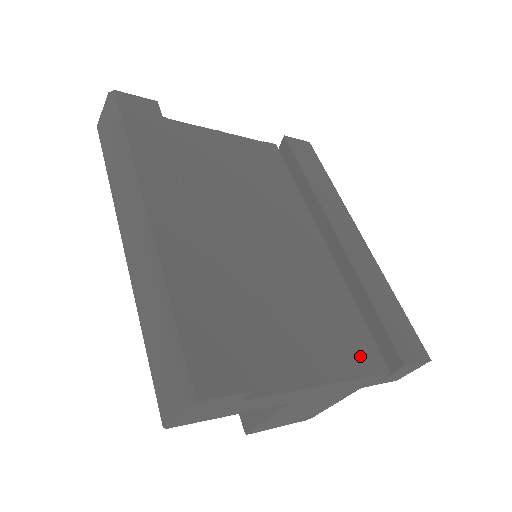
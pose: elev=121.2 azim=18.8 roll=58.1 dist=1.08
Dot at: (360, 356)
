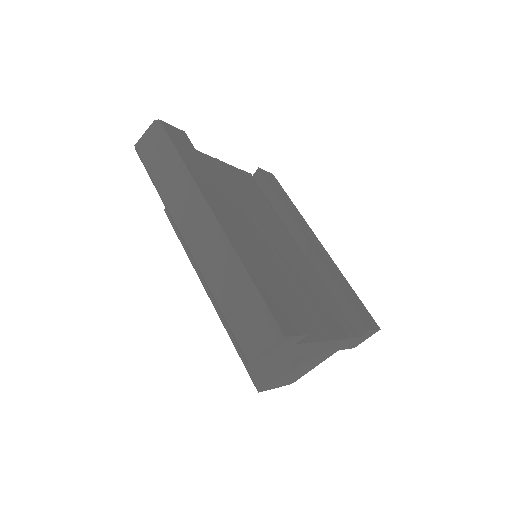
Dot at: (342, 325)
